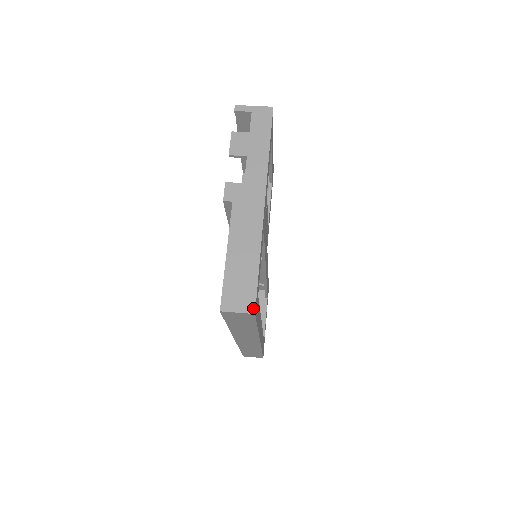
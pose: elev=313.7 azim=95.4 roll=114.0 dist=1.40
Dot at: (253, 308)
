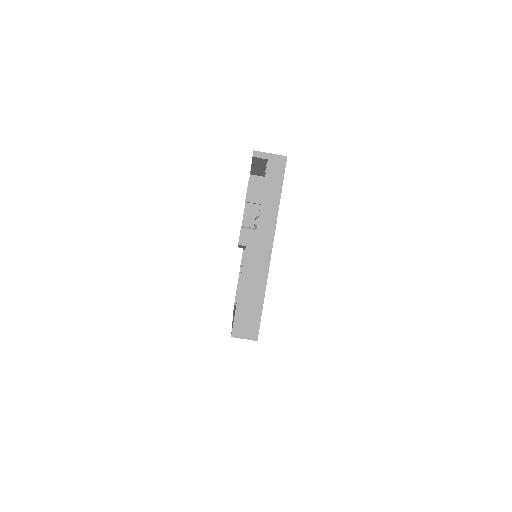
Dot at: (256, 337)
